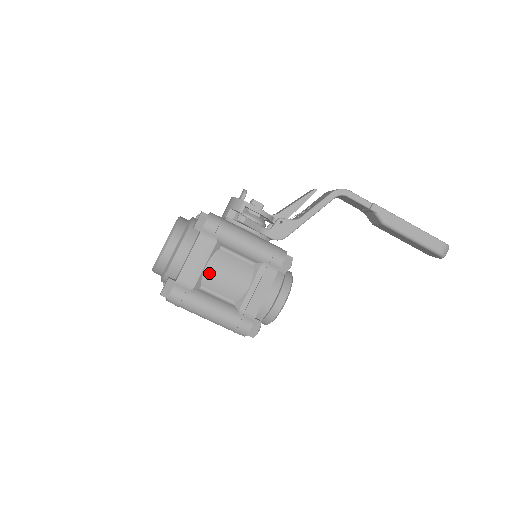
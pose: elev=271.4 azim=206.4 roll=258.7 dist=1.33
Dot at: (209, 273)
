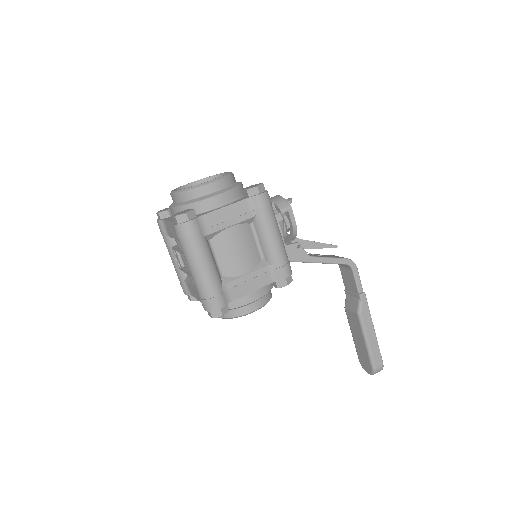
Dot at: (227, 235)
